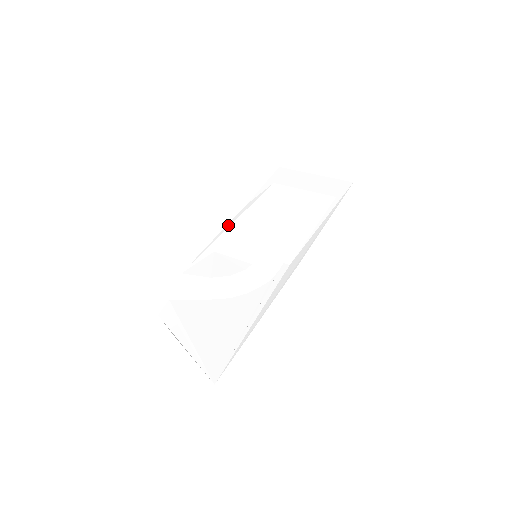
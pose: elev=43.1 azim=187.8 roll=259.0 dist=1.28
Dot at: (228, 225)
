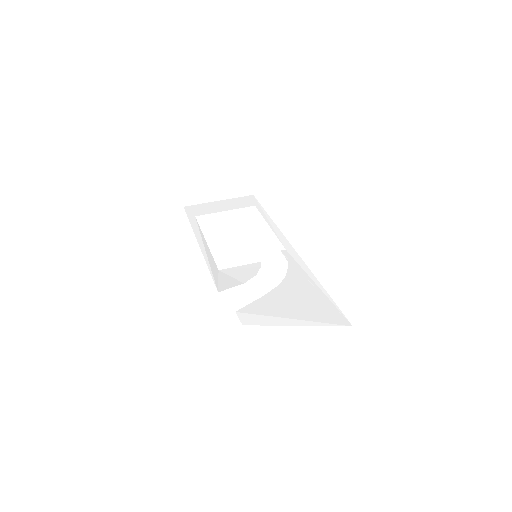
Dot at: (203, 251)
